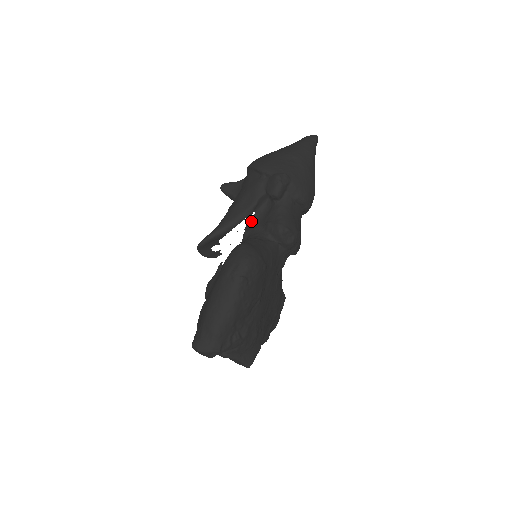
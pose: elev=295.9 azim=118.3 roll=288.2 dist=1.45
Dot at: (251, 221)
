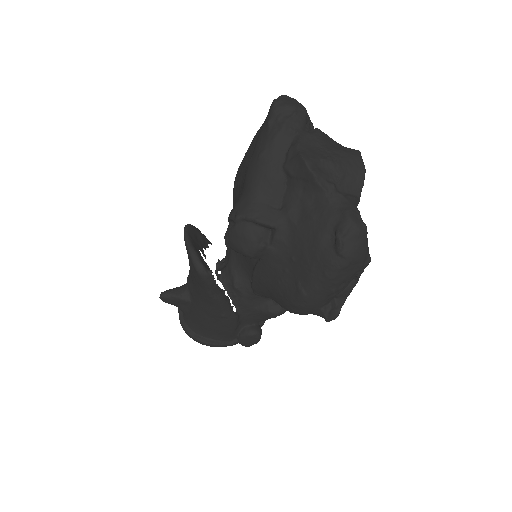
Dot at: (223, 262)
